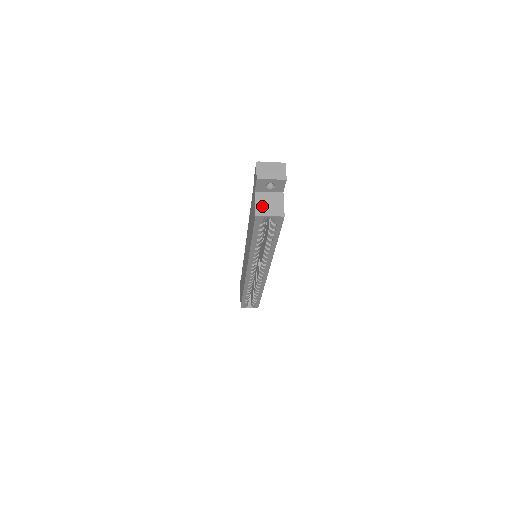
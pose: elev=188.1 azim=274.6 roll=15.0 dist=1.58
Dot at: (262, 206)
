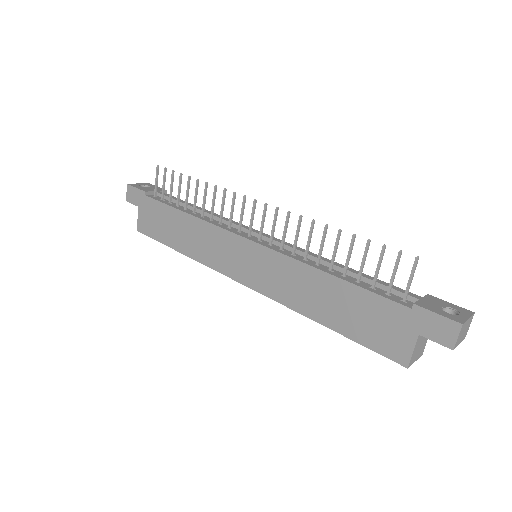
Dot at: (416, 352)
